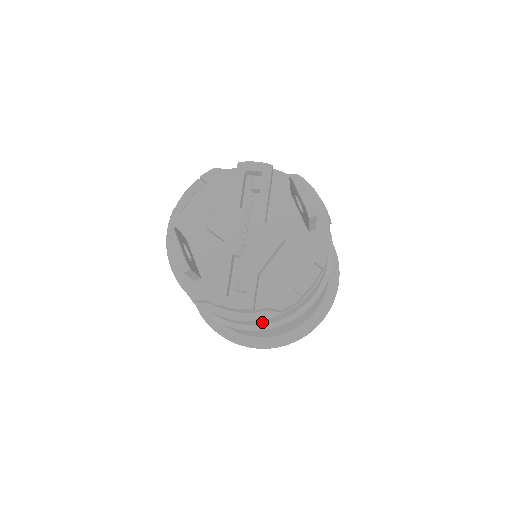
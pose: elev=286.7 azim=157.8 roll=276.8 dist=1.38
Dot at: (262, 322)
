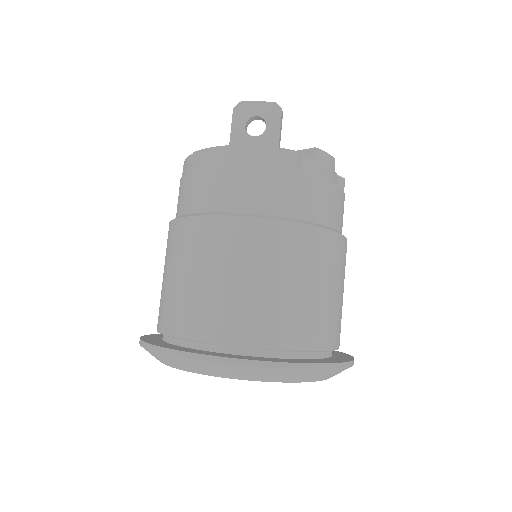
Dot at: (340, 212)
